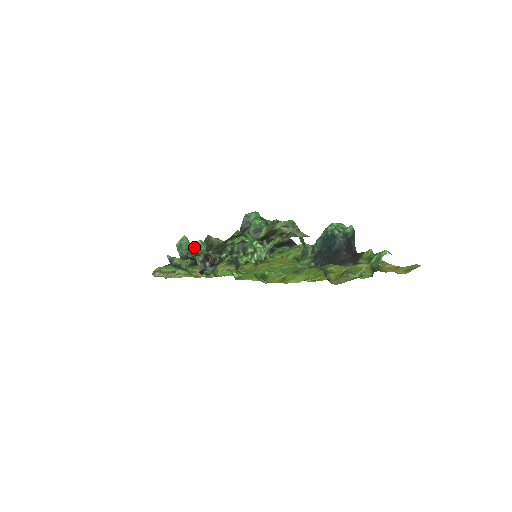
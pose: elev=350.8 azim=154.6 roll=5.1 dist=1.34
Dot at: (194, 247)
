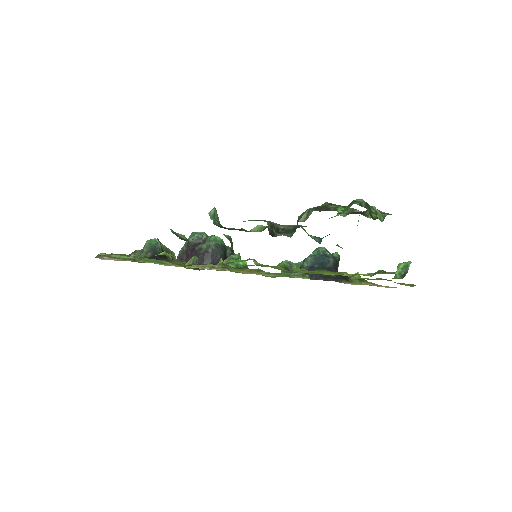
Dot at: (150, 243)
